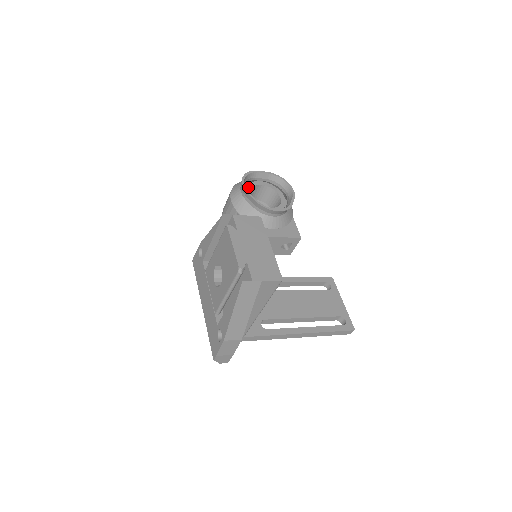
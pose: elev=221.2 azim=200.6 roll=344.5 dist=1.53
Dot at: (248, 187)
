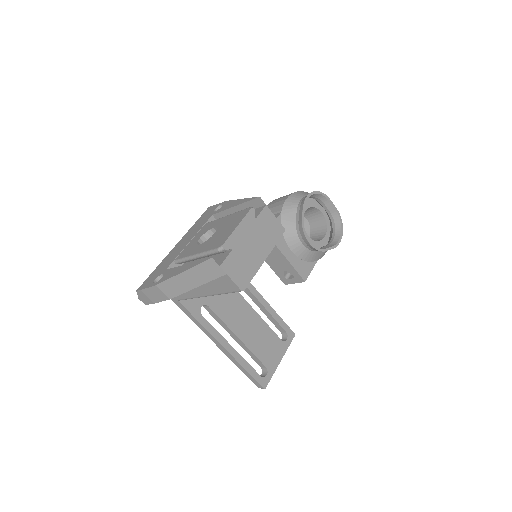
Dot at: (310, 203)
